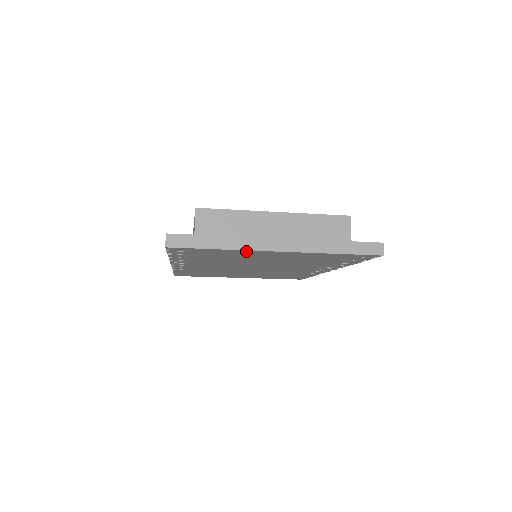
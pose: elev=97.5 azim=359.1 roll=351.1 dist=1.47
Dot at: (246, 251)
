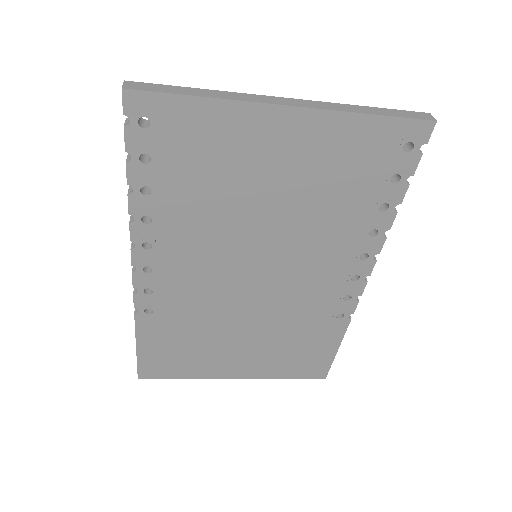
Dot at: (241, 111)
